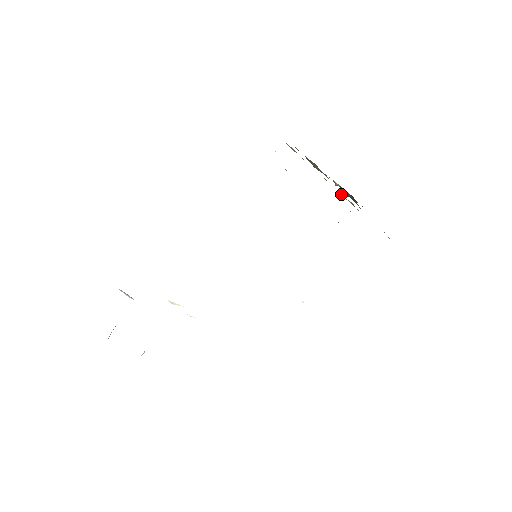
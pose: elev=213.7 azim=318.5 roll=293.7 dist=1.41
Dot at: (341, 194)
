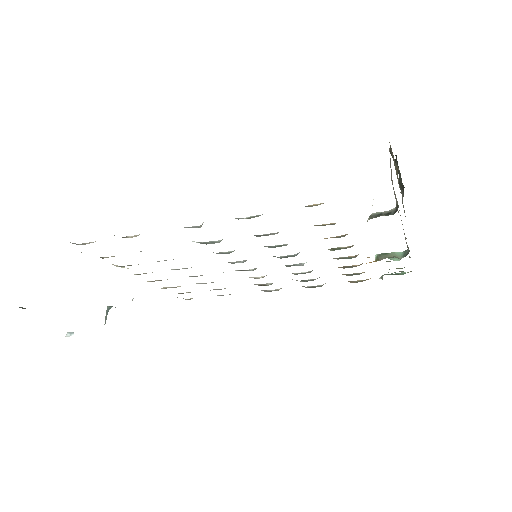
Dot at: occluded
